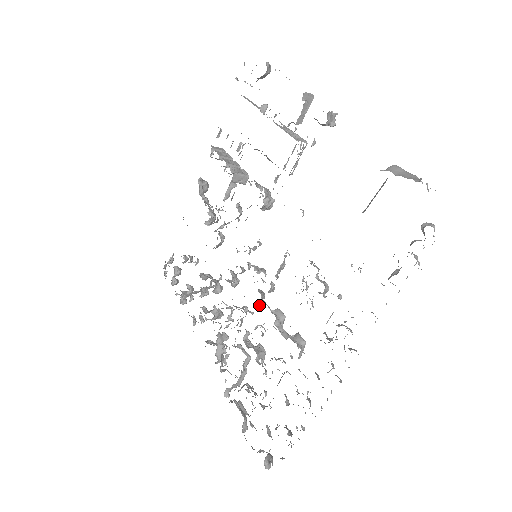
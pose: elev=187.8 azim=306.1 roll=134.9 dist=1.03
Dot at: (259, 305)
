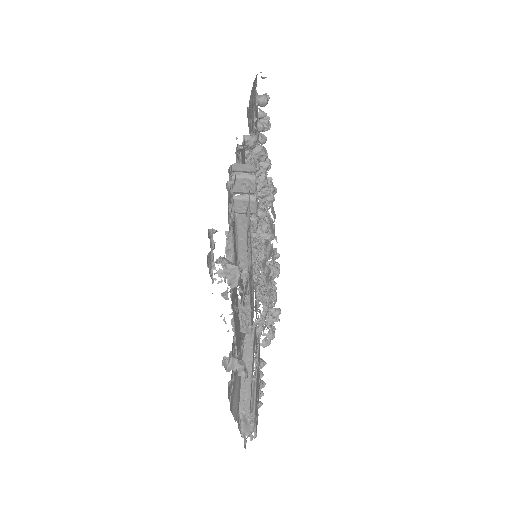
Dot at: occluded
